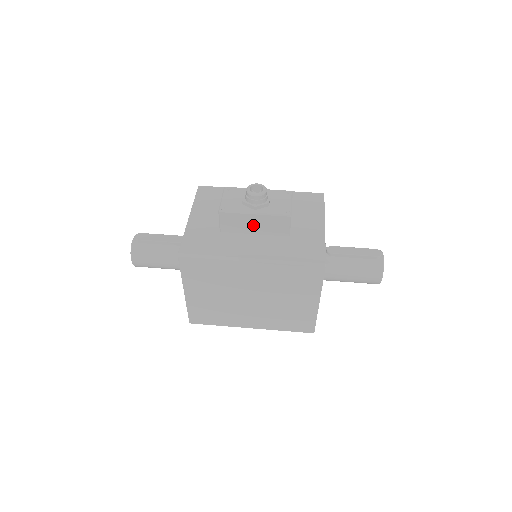
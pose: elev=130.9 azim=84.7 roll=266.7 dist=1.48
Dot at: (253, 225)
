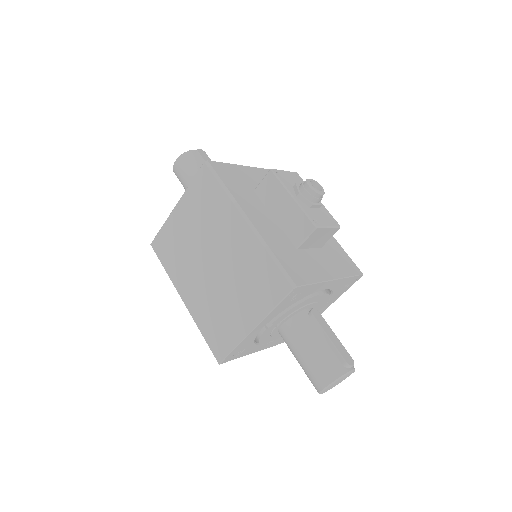
Dot at: (281, 208)
